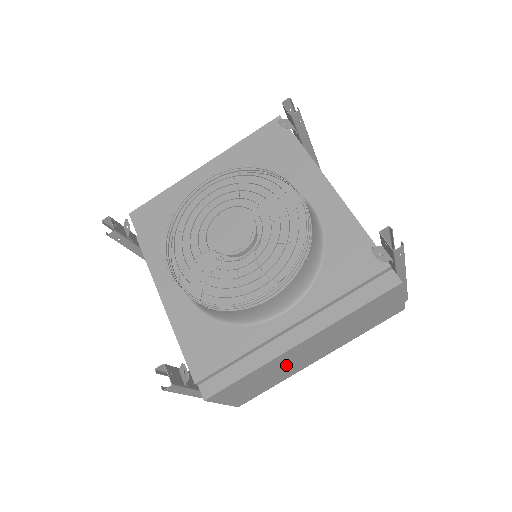
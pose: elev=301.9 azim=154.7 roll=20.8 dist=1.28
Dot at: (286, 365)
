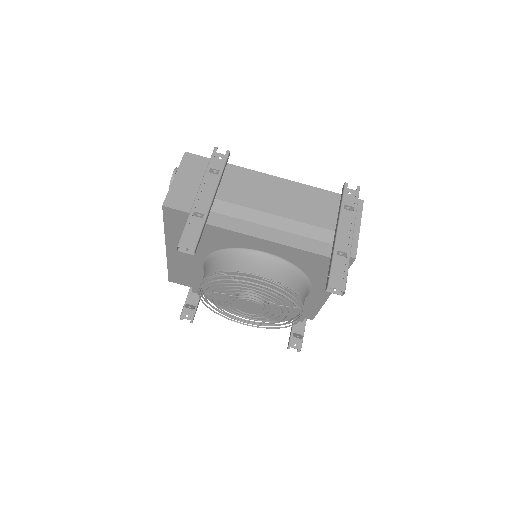
Dot at: occluded
